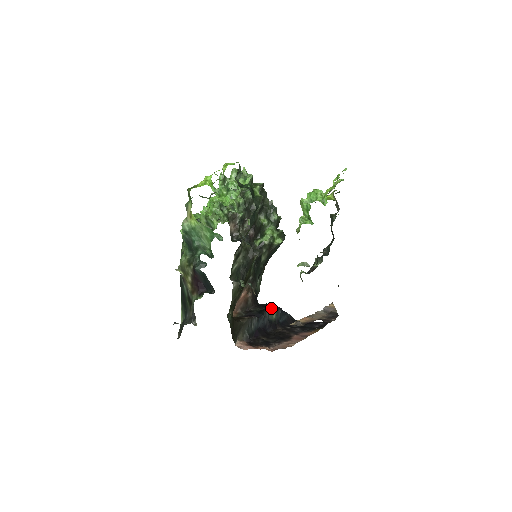
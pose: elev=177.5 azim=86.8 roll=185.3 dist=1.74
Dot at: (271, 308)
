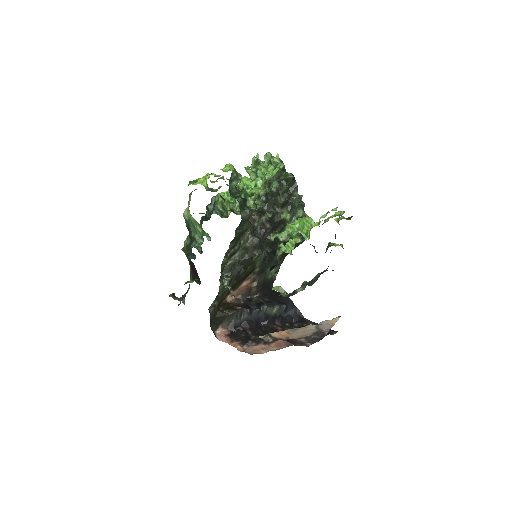
Dot at: (276, 301)
